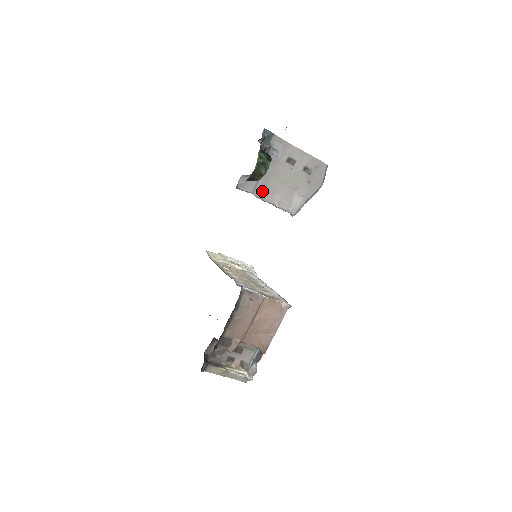
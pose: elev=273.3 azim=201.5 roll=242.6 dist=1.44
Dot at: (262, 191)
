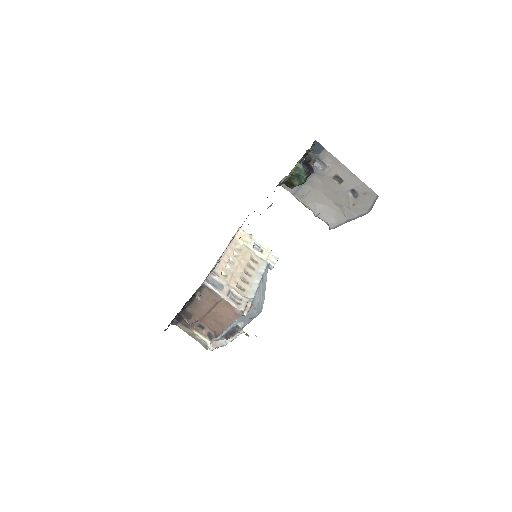
Dot at: (303, 196)
